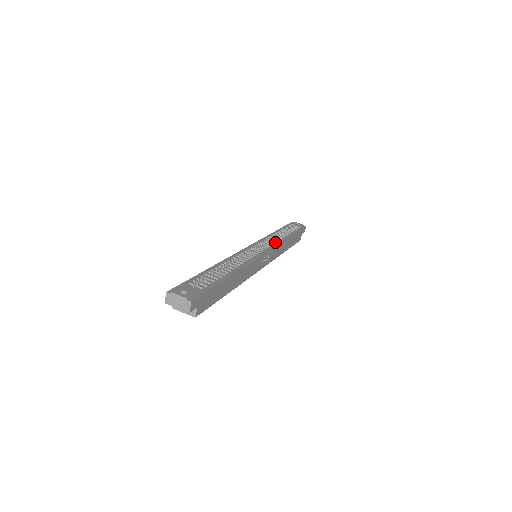
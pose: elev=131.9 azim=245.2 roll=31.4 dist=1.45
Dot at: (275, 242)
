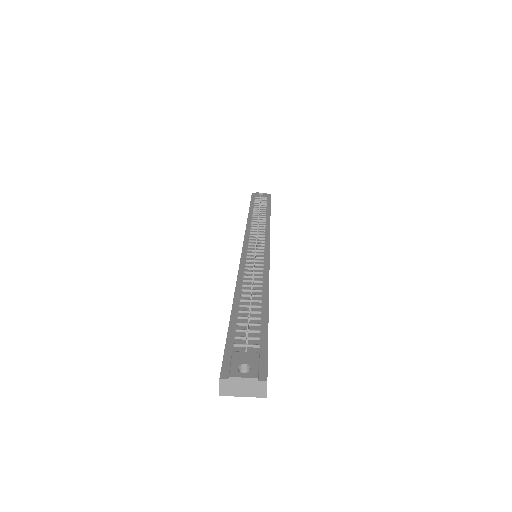
Dot at: (264, 228)
